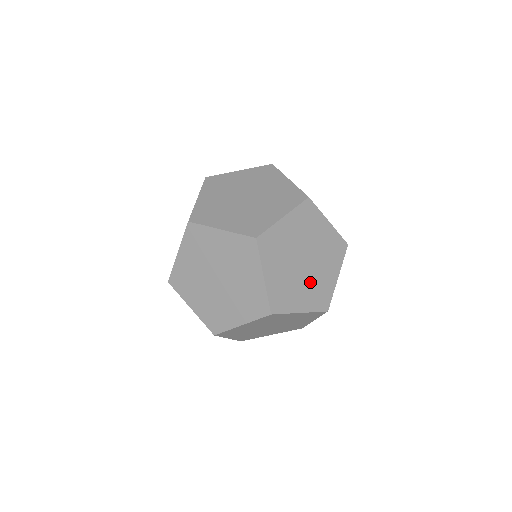
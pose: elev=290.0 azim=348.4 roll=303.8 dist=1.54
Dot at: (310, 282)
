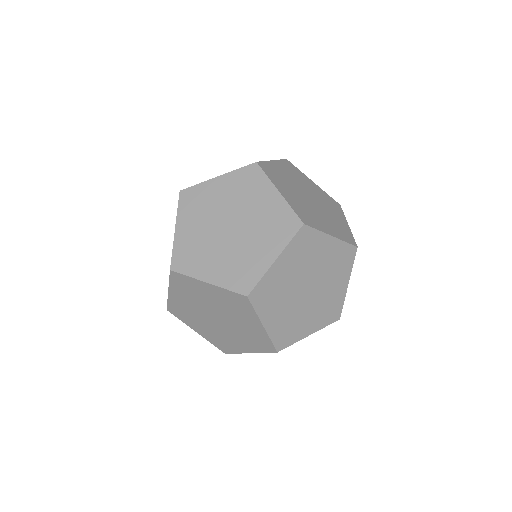
Dot at: (293, 311)
